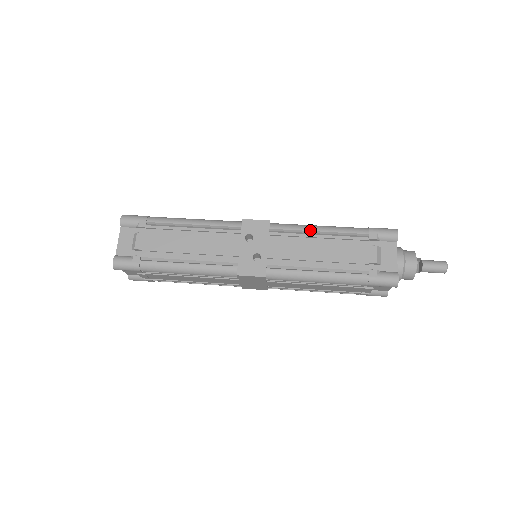
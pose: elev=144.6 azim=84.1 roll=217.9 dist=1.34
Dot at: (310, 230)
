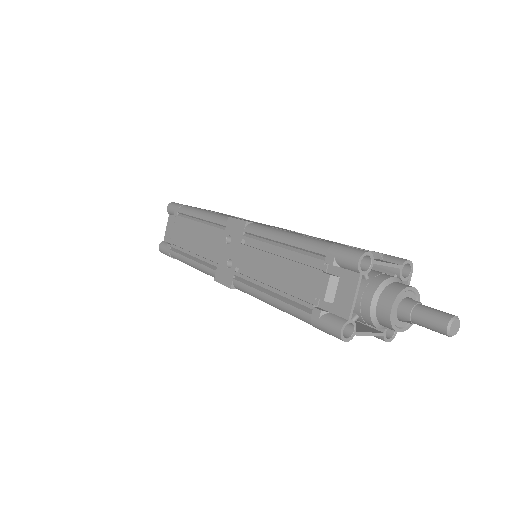
Dot at: (273, 239)
